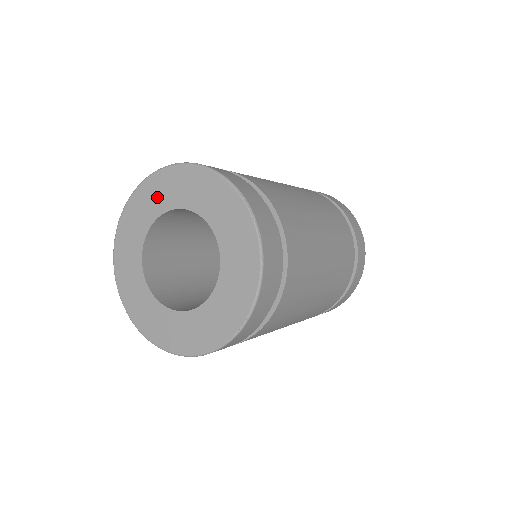
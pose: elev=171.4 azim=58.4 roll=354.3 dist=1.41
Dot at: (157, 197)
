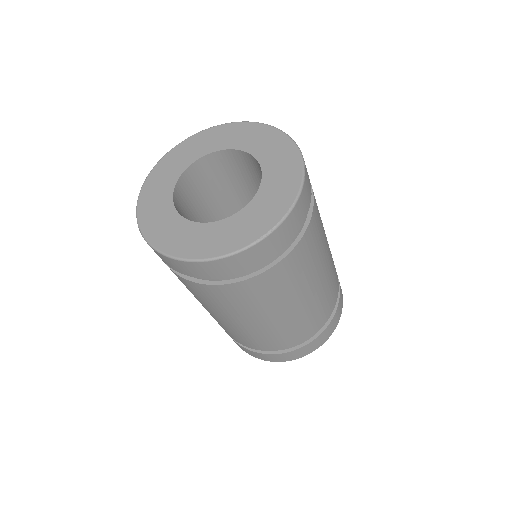
Dot at: (207, 143)
